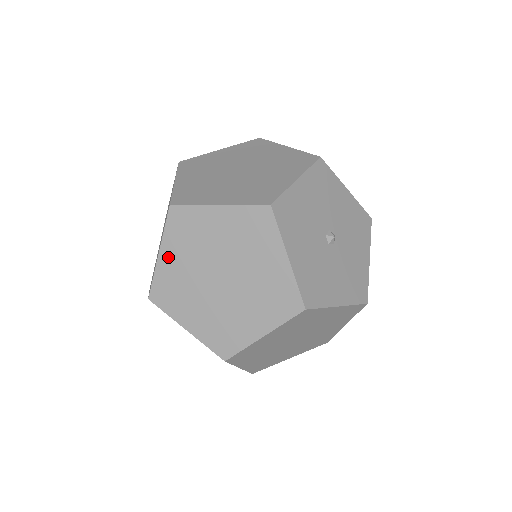
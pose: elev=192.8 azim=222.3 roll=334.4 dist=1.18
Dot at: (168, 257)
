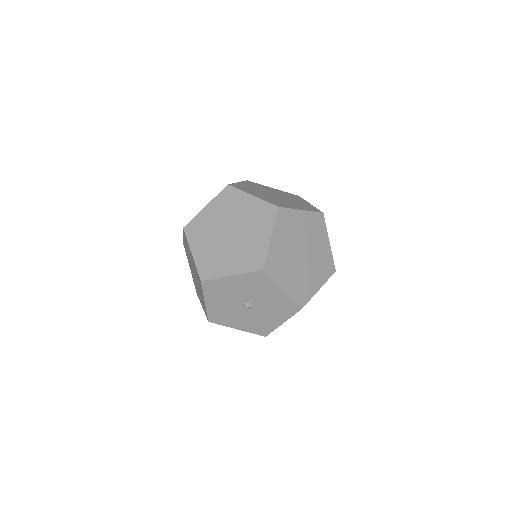
Dot at: occluded
